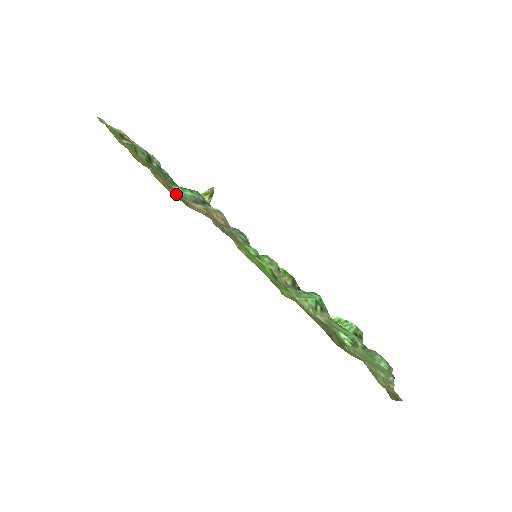
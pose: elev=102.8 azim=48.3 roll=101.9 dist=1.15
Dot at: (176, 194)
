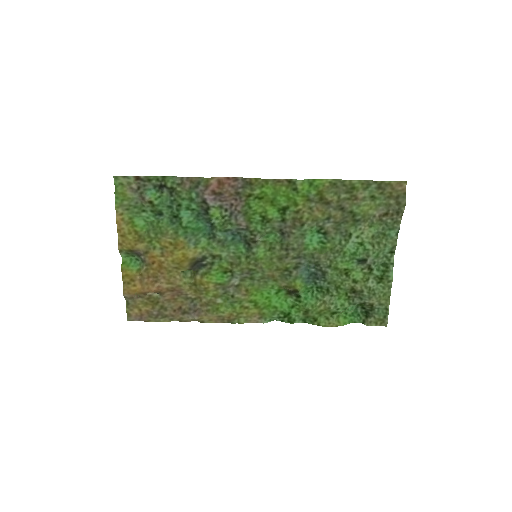
Dot at: (196, 180)
